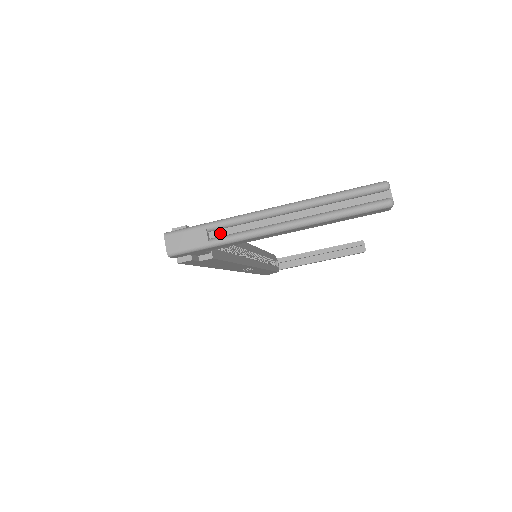
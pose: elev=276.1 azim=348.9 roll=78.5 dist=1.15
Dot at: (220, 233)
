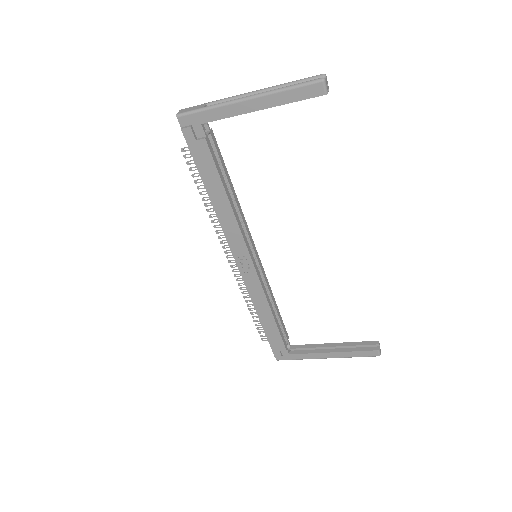
Dot at: occluded
